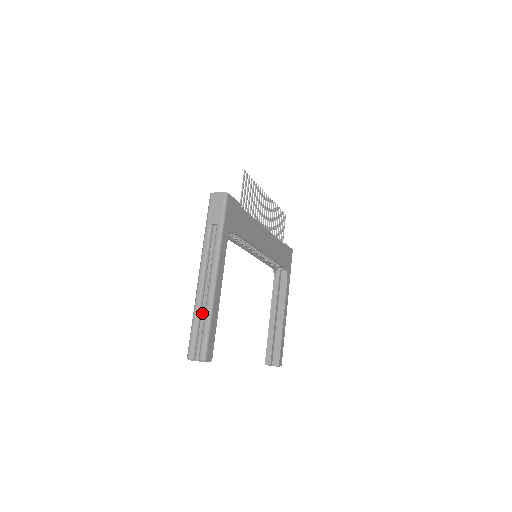
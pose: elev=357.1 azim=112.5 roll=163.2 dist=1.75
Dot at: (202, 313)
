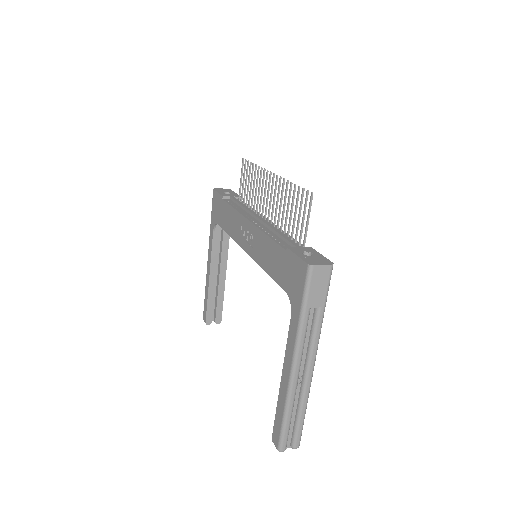
Dot at: (293, 405)
